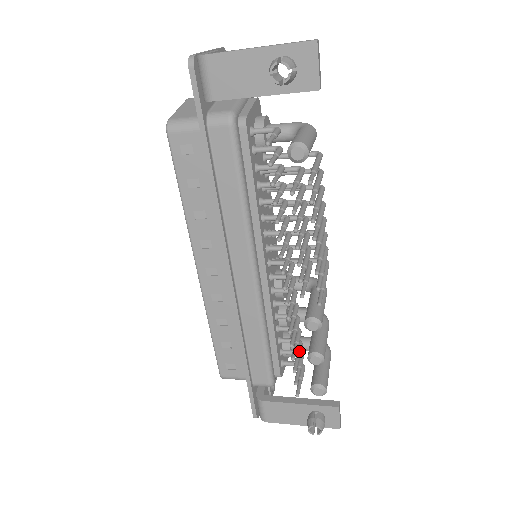
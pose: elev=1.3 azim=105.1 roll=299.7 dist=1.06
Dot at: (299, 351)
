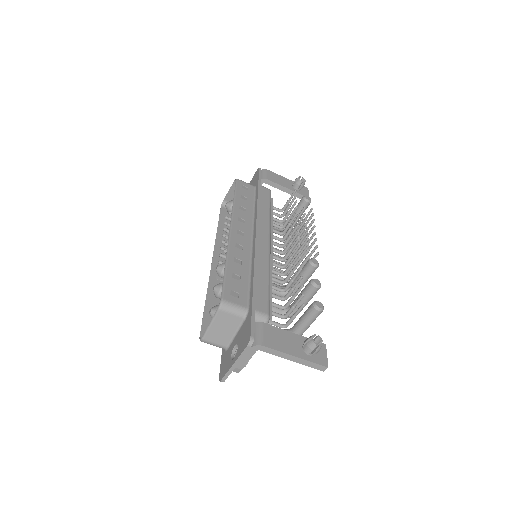
Dot at: (292, 298)
